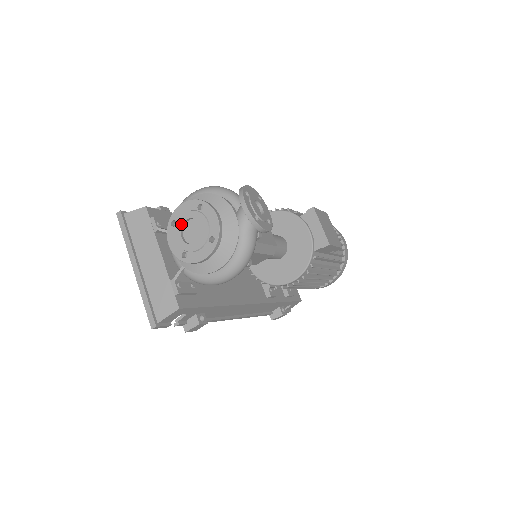
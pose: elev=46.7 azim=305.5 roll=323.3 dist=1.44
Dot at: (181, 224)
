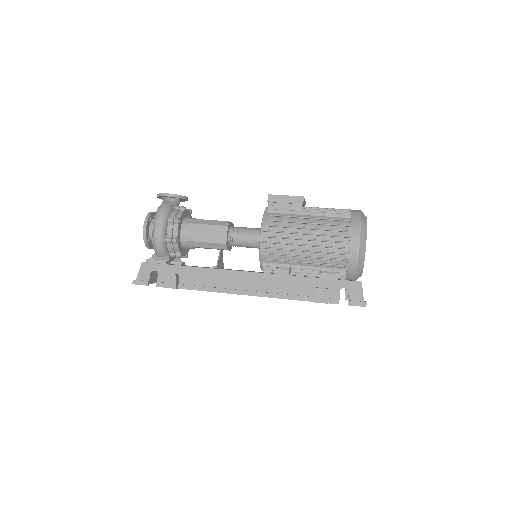
Dot at: occluded
